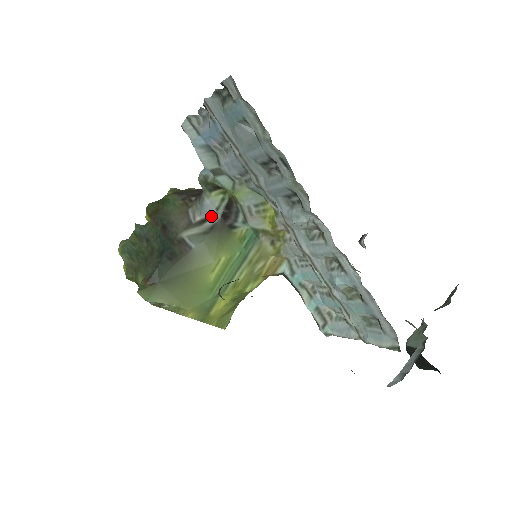
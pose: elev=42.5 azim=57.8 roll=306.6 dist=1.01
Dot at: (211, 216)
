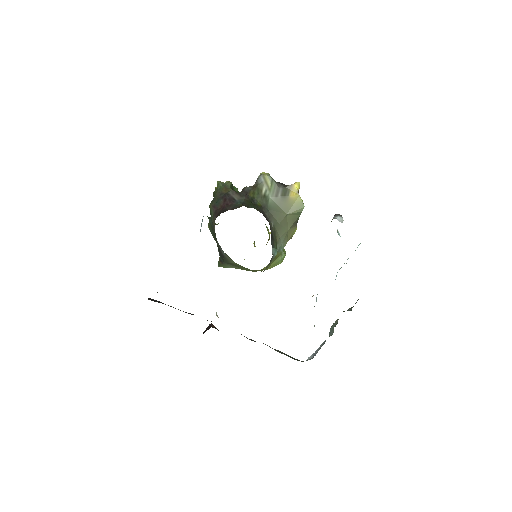
Dot at: occluded
